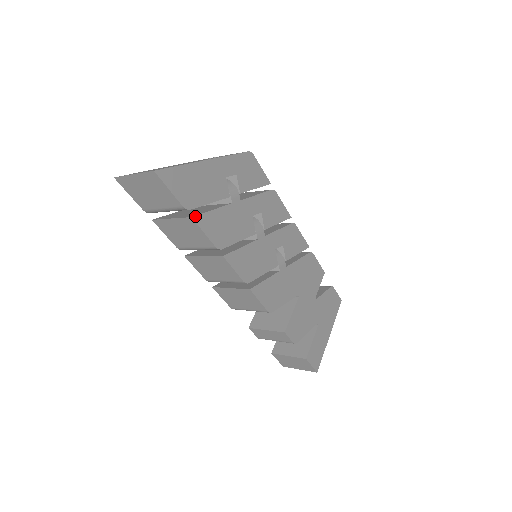
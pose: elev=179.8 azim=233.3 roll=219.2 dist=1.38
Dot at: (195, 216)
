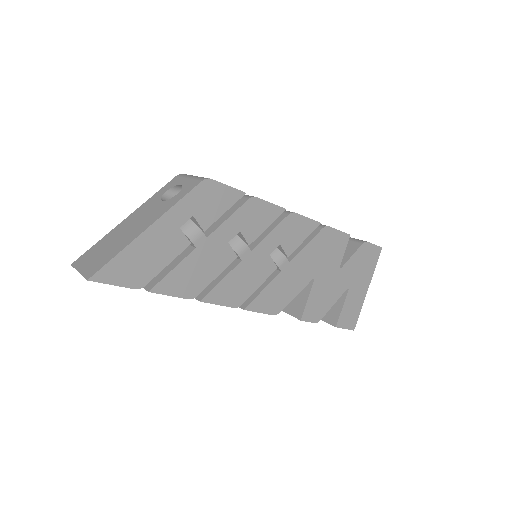
Dot at: (153, 288)
